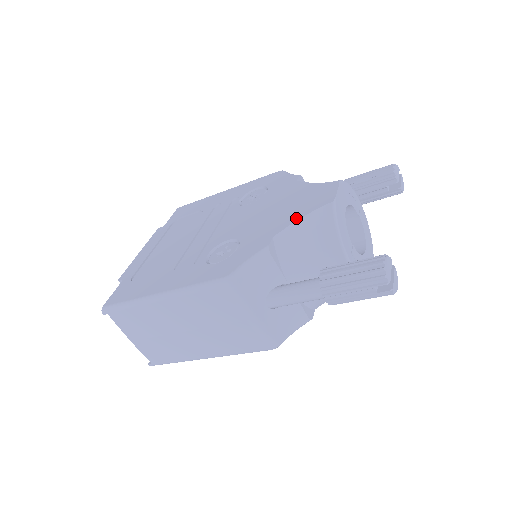
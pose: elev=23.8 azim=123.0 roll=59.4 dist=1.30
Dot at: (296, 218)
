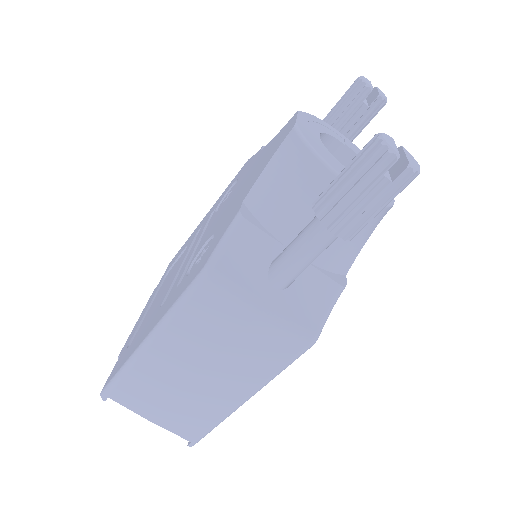
Dot at: (262, 169)
